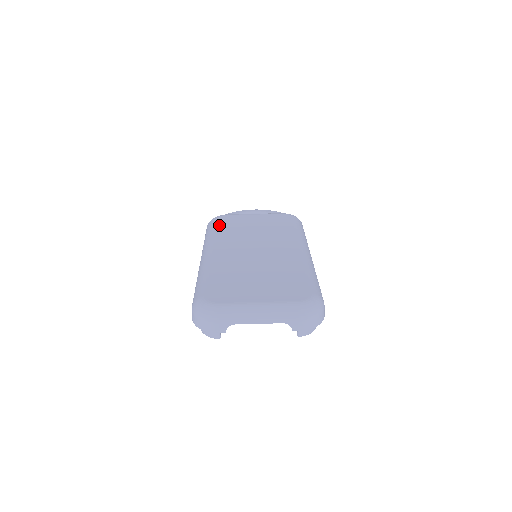
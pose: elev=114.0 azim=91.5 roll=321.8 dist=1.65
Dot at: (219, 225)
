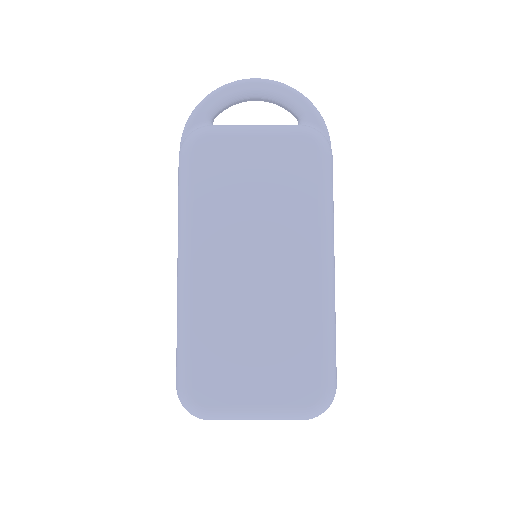
Dot at: (198, 178)
